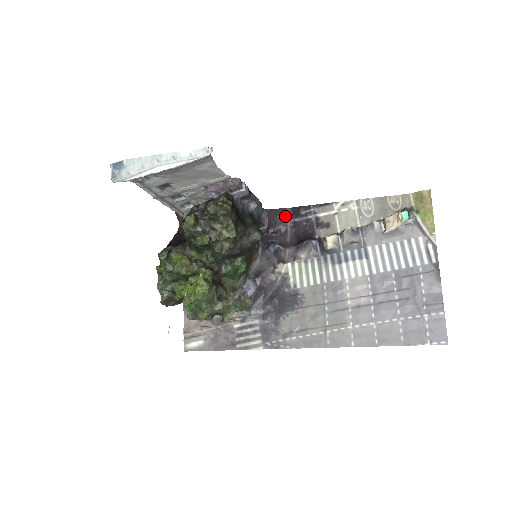
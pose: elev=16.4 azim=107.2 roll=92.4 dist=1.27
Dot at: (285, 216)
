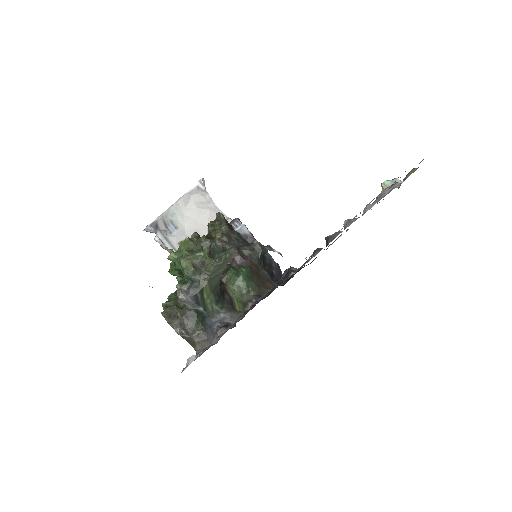
Dot at: occluded
